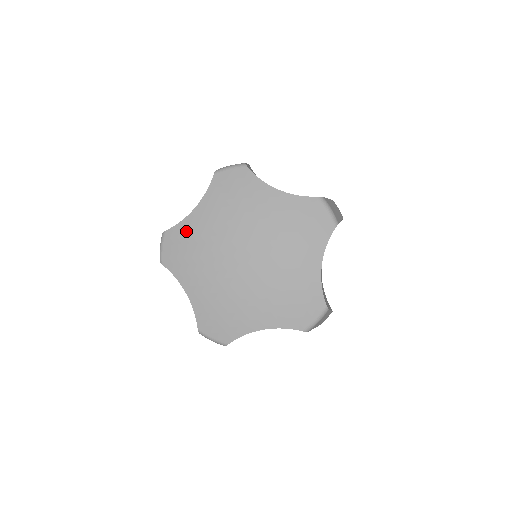
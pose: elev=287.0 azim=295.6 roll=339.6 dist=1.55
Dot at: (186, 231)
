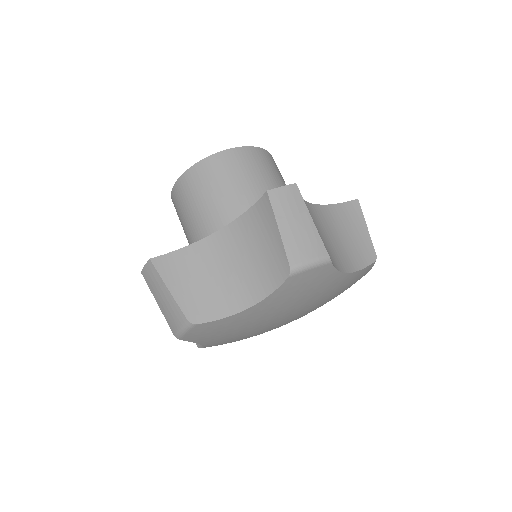
Dot at: occluded
